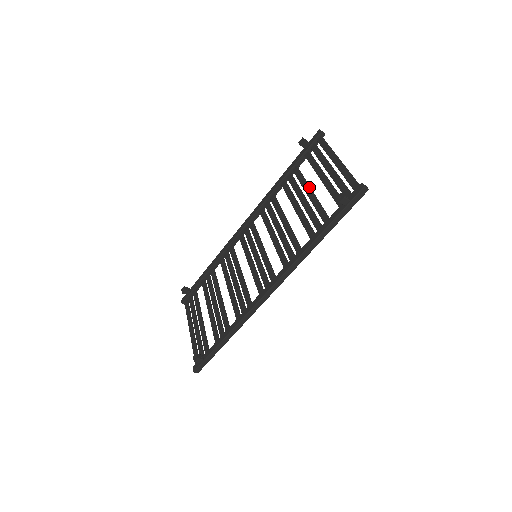
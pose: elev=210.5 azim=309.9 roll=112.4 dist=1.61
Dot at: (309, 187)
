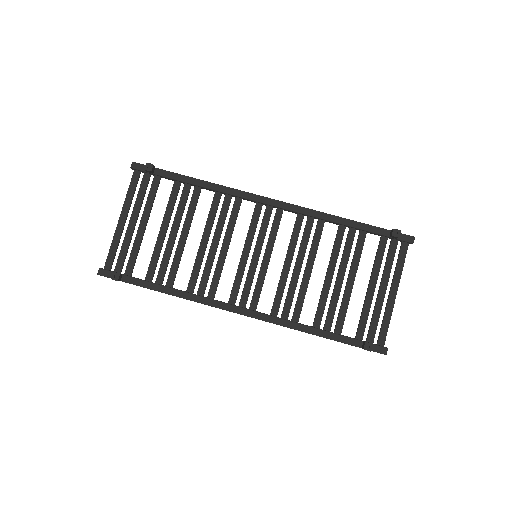
Dot at: occluded
